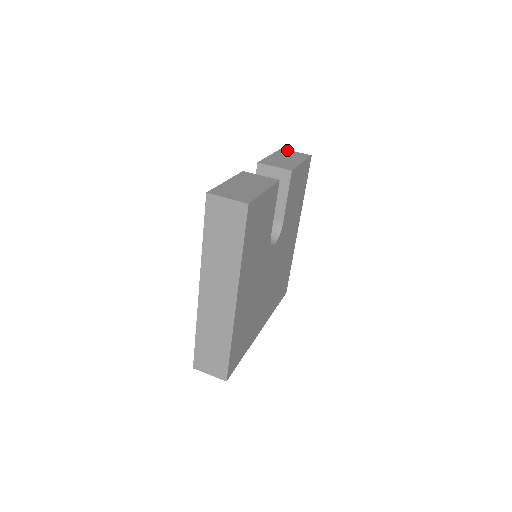
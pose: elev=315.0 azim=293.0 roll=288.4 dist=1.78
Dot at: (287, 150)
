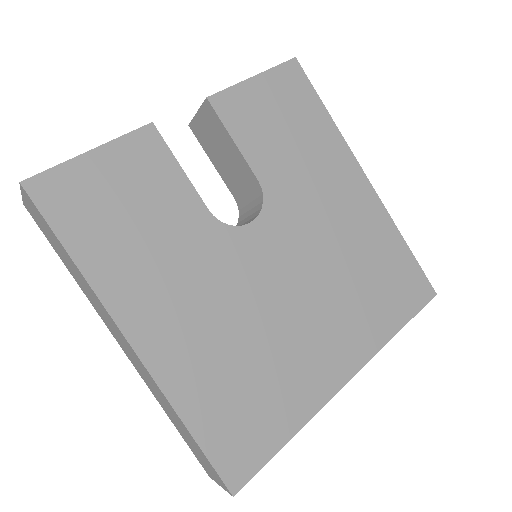
Dot at: occluded
